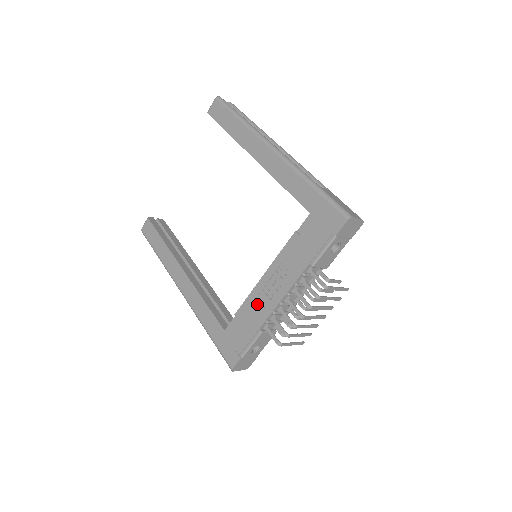
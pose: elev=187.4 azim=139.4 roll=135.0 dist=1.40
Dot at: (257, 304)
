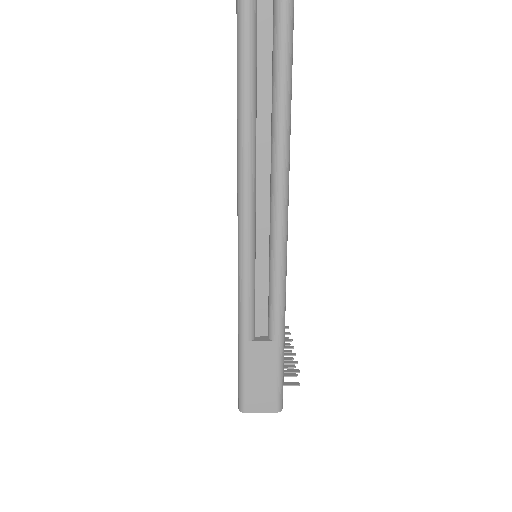
Dot at: occluded
